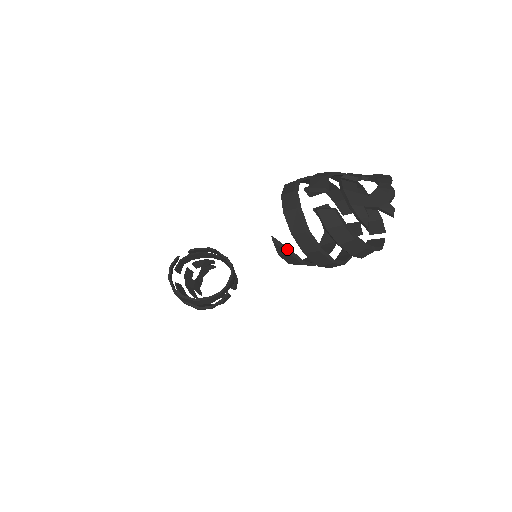
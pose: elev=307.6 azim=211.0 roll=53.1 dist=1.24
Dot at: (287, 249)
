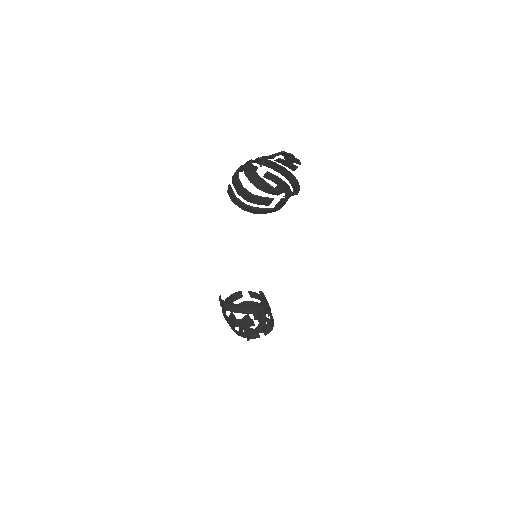
Dot at: (230, 187)
